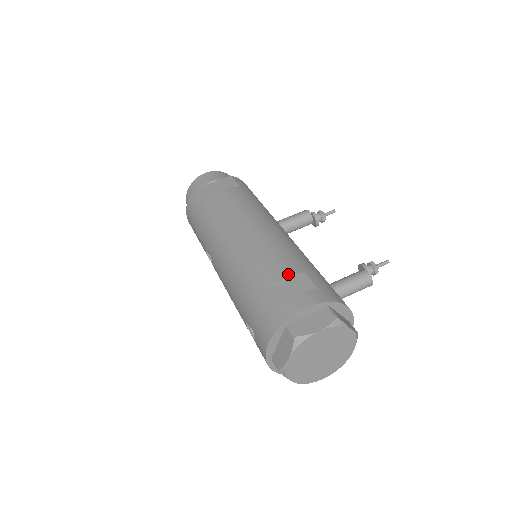
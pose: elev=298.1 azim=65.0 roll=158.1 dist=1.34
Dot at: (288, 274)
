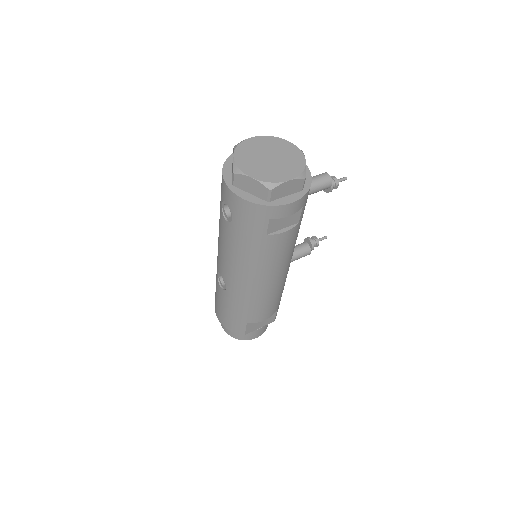
Dot at: occluded
